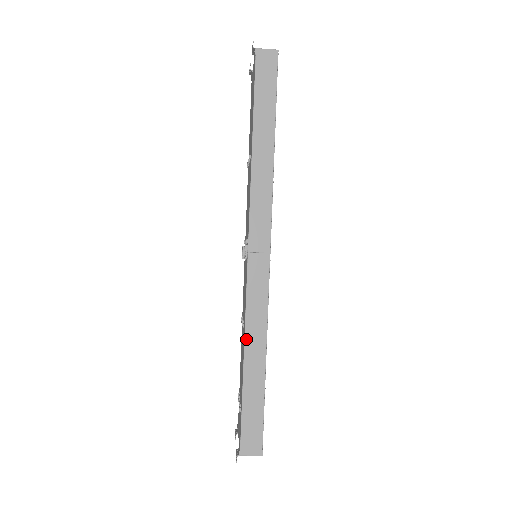
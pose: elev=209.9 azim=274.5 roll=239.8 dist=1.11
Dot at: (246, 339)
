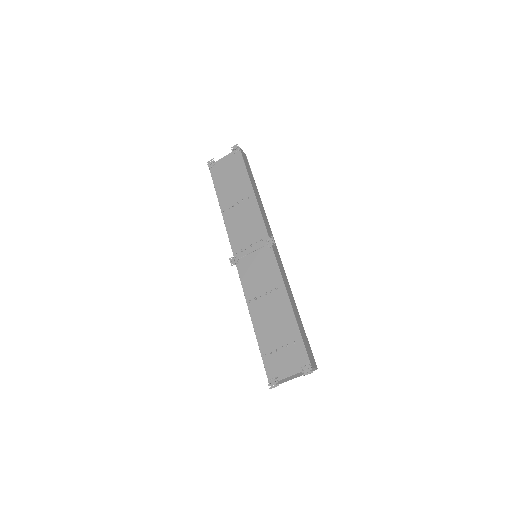
Dot at: (287, 292)
